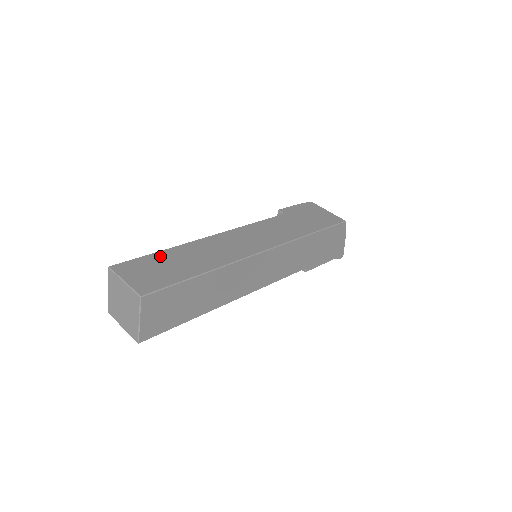
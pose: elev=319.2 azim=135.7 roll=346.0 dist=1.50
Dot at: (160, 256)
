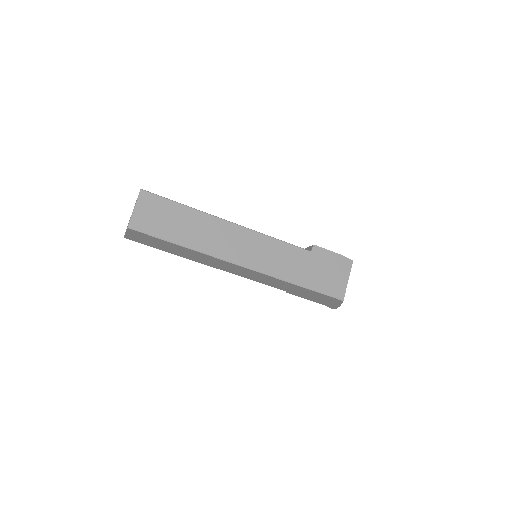
Dot at: (178, 209)
